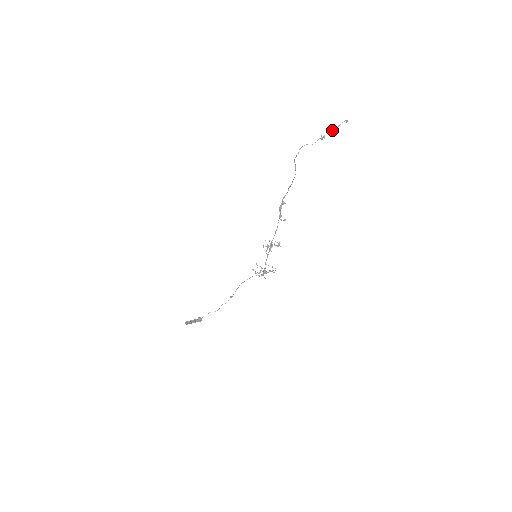
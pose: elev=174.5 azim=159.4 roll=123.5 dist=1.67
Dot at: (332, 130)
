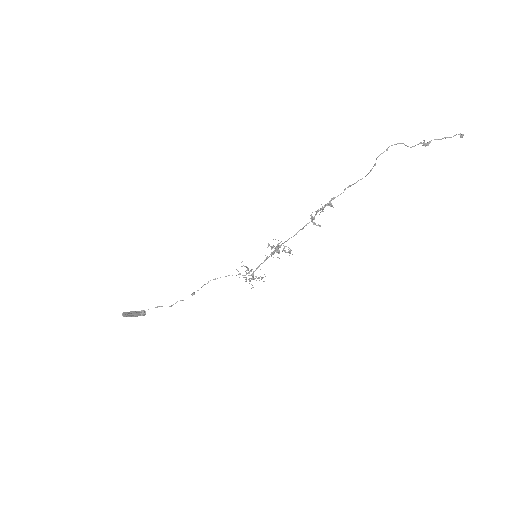
Dot at: (441, 139)
